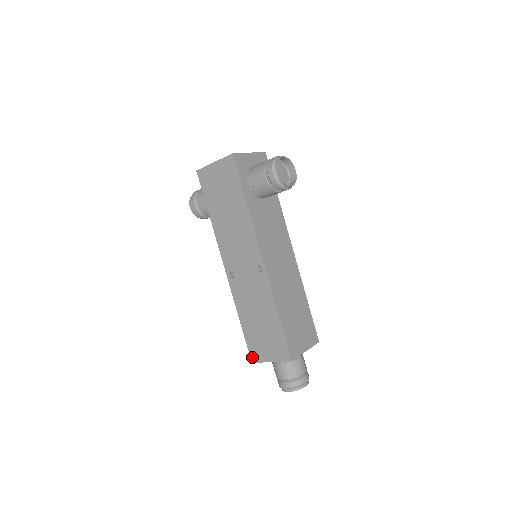
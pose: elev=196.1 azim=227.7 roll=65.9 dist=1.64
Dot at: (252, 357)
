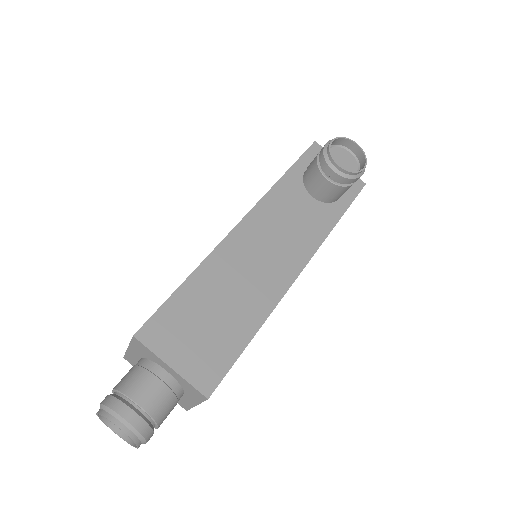
Dot at: occluded
